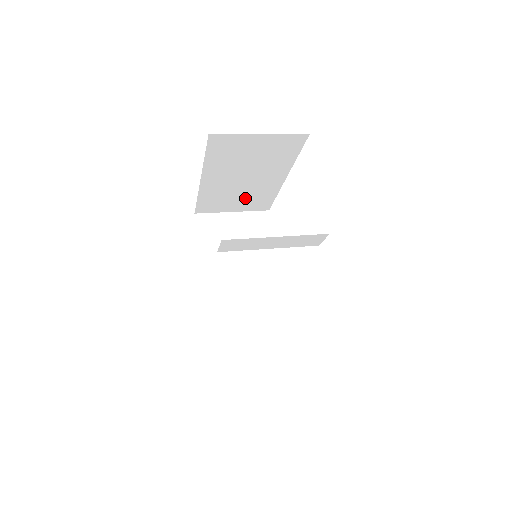
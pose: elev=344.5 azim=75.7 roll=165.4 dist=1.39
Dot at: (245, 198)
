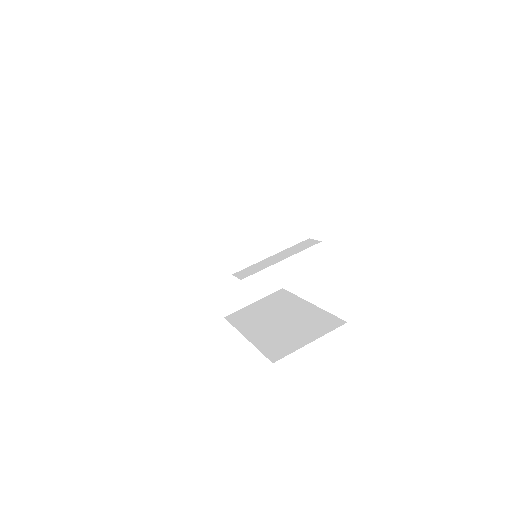
Dot at: occluded
